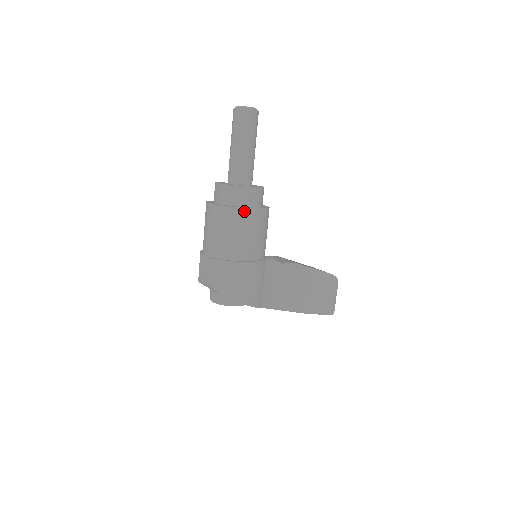
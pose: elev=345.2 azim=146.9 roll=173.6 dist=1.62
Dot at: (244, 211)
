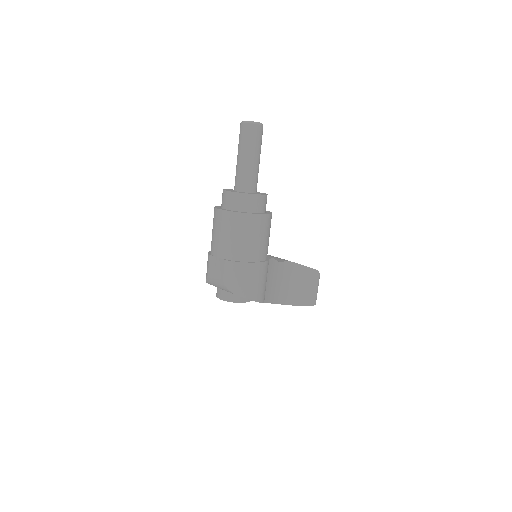
Dot at: (255, 217)
